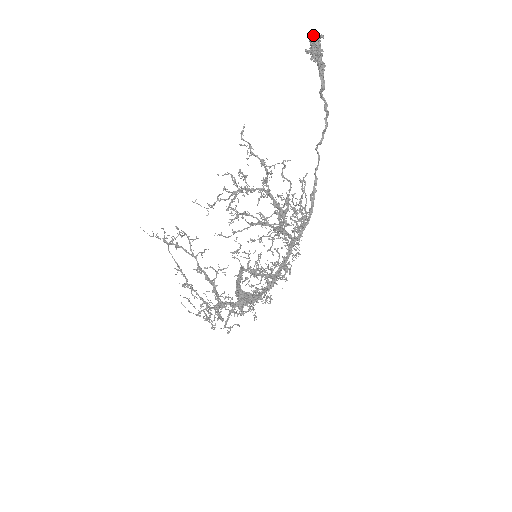
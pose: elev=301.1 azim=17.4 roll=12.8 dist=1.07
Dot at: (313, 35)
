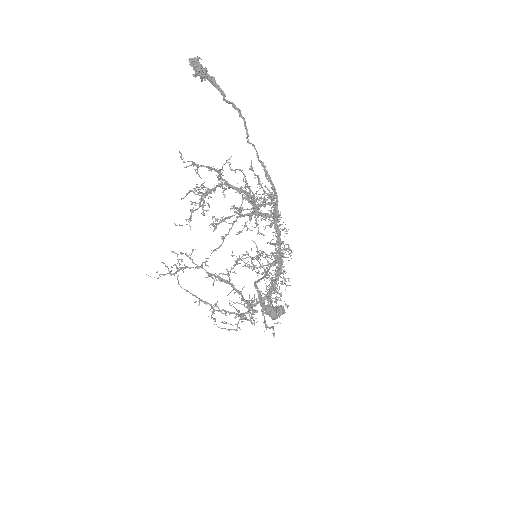
Dot at: (191, 61)
